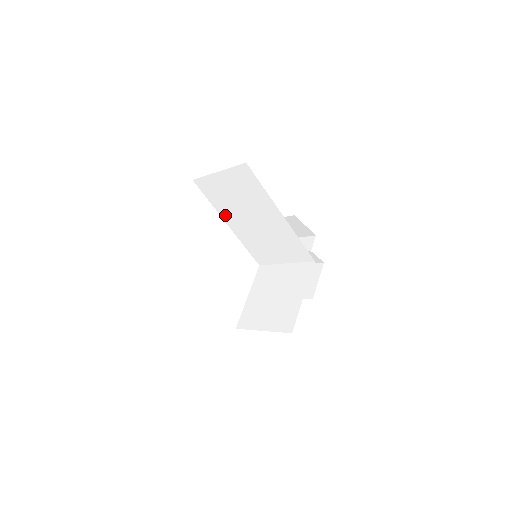
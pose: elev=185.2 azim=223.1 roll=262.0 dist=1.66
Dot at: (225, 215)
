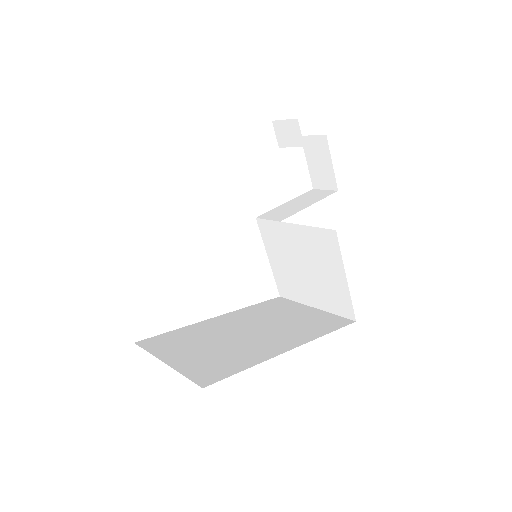
Dot at: occluded
